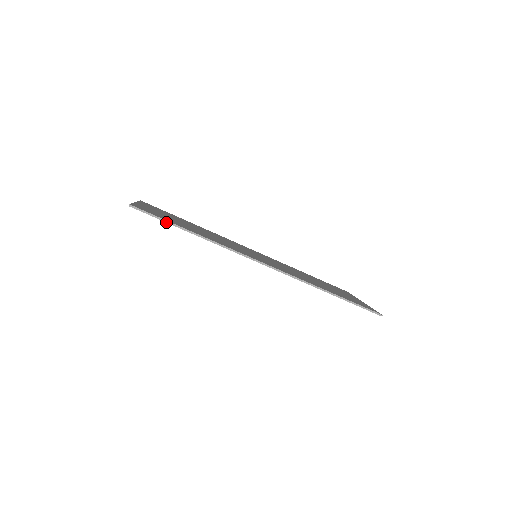
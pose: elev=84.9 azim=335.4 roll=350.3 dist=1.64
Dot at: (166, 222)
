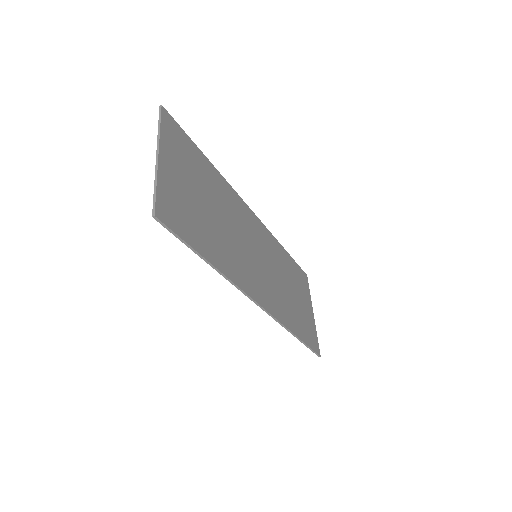
Dot at: (189, 247)
